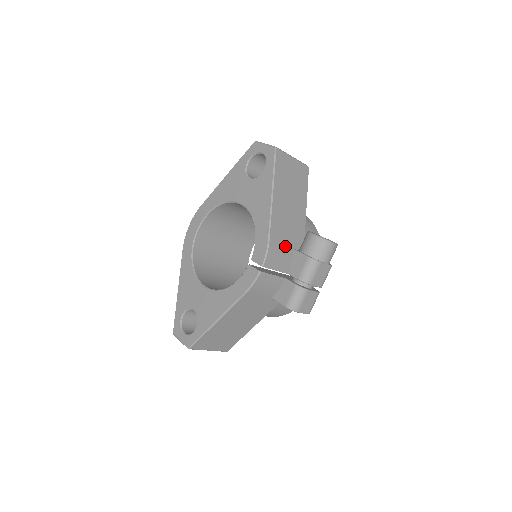
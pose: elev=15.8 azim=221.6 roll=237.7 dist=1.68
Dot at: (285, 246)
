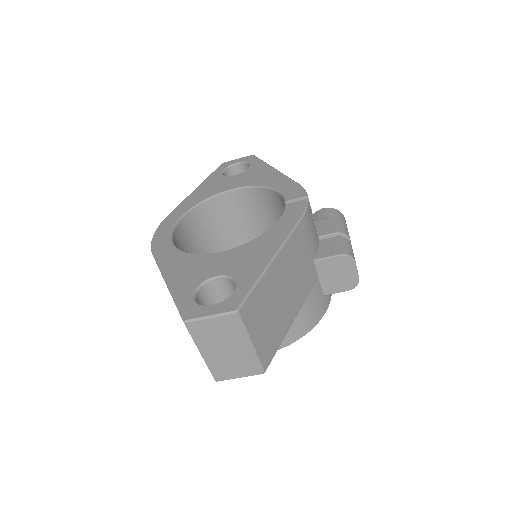
Dot at: occluded
